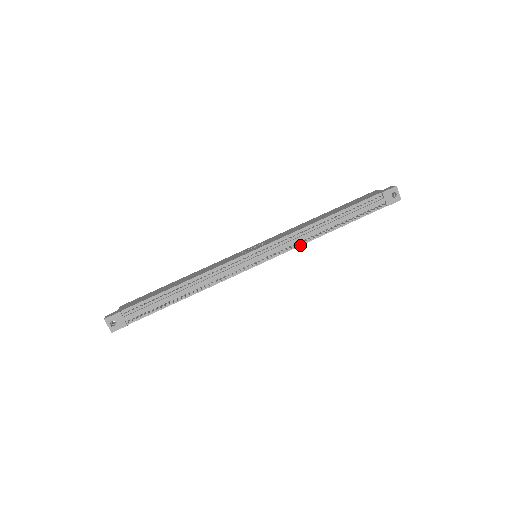
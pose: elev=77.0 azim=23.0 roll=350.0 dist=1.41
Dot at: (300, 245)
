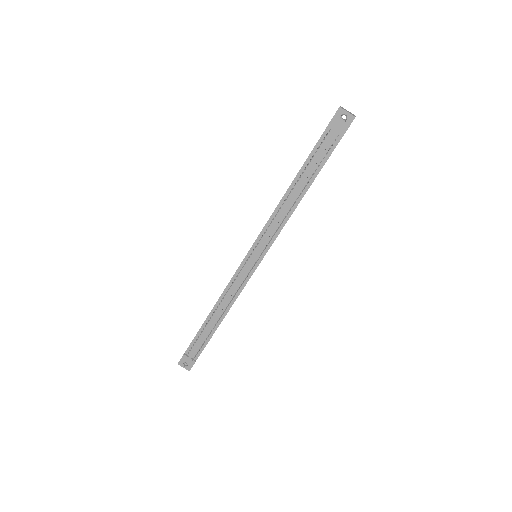
Dot at: (282, 227)
